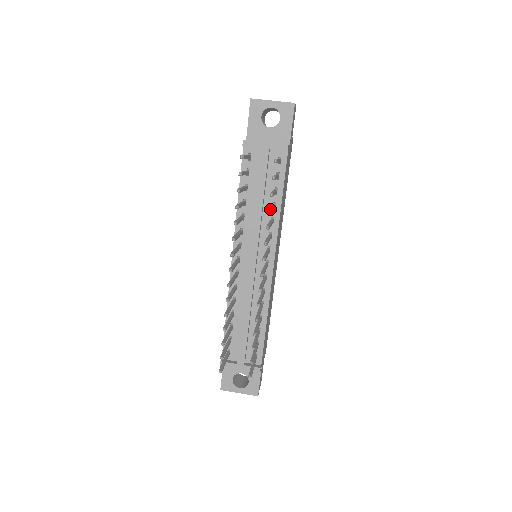
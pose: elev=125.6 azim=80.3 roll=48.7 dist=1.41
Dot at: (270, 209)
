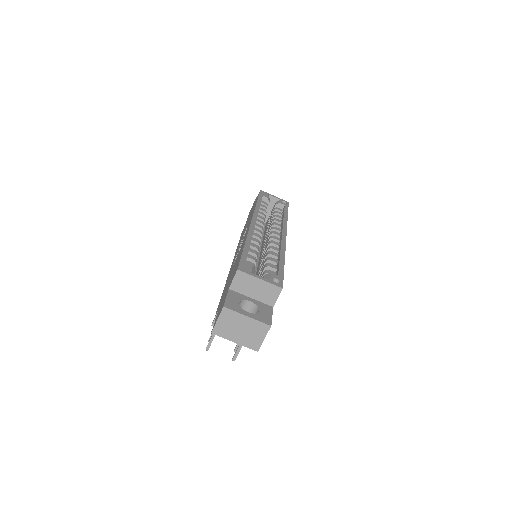
Dot at: occluded
